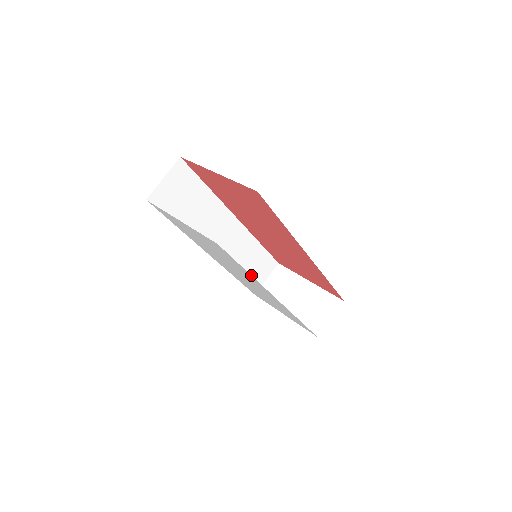
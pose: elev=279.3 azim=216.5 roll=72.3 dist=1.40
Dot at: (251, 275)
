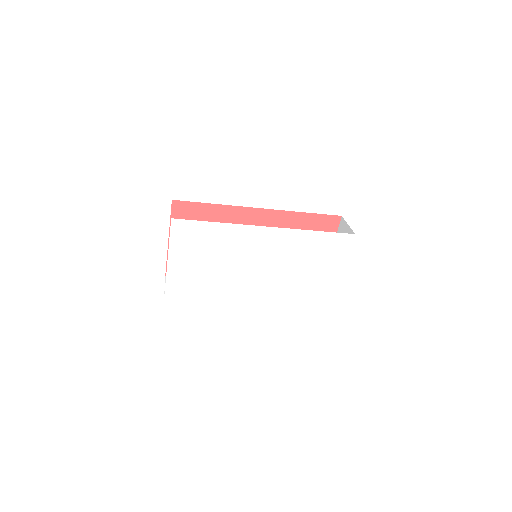
Dot at: occluded
